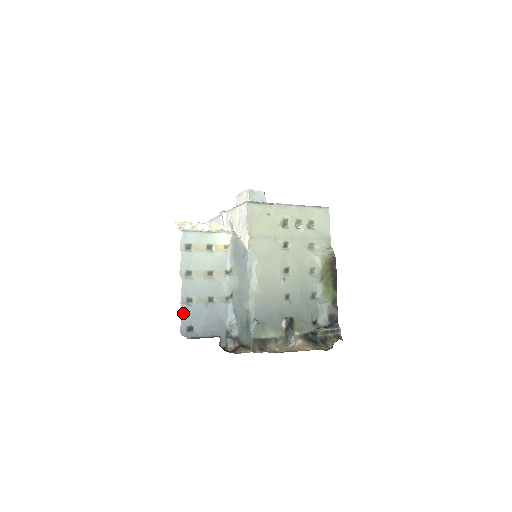
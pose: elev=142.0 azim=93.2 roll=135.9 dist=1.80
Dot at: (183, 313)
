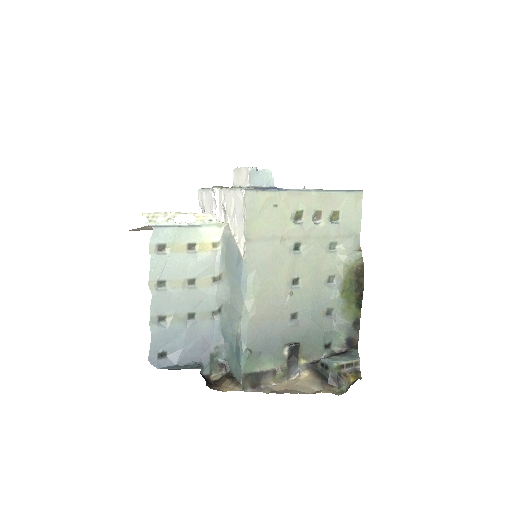
Dot at: (153, 336)
